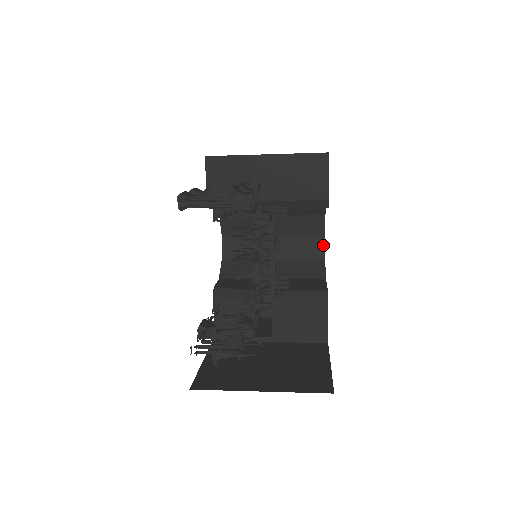
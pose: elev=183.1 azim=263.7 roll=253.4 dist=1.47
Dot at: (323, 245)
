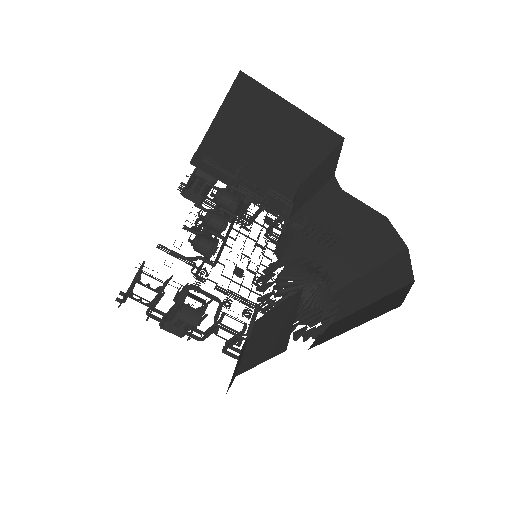
Dot at: (408, 291)
